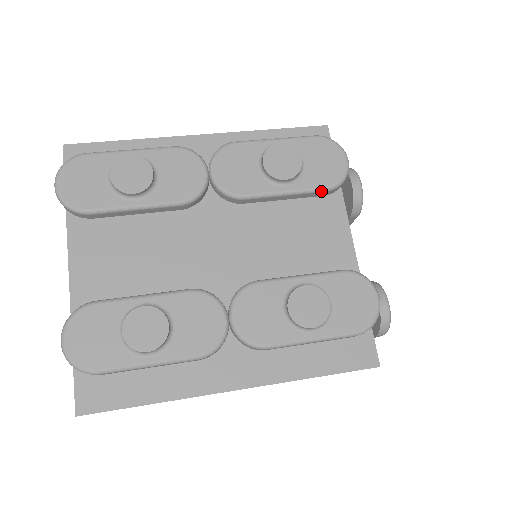
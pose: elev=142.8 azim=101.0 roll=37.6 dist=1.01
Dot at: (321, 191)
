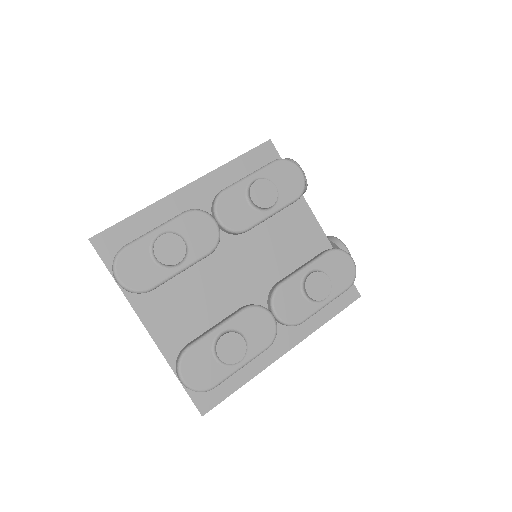
Dot at: occluded
